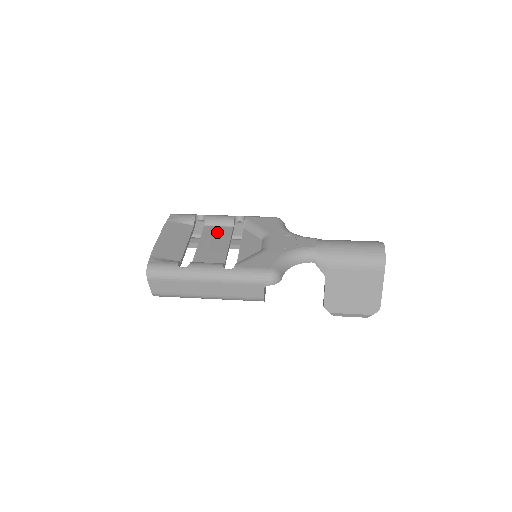
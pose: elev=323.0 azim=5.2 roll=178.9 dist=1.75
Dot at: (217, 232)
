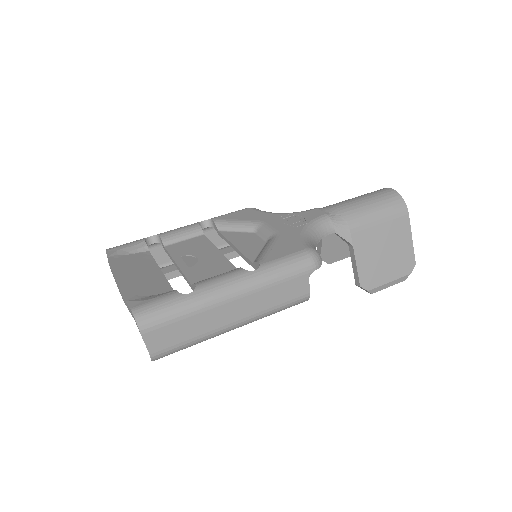
Dot at: (189, 246)
